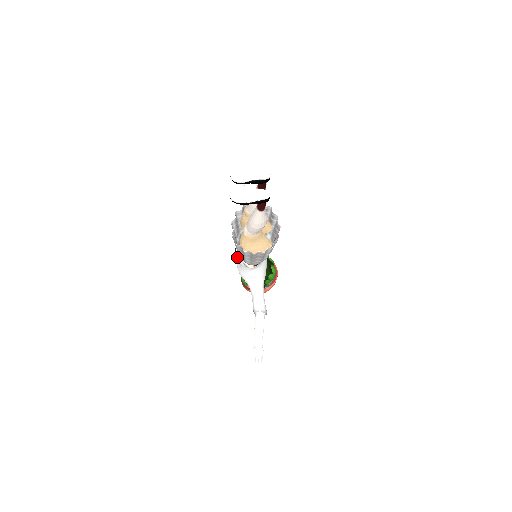
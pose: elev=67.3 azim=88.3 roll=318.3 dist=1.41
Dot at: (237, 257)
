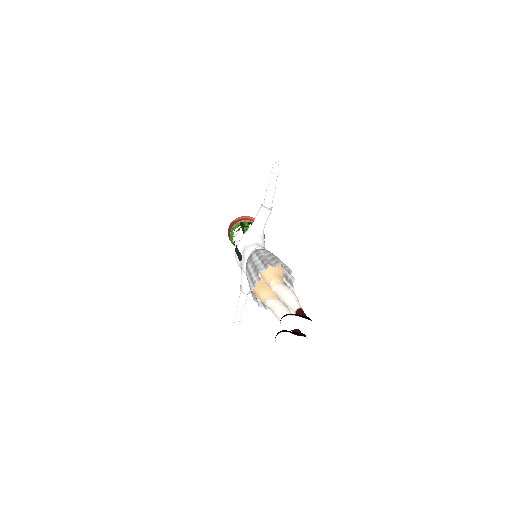
Dot at: (238, 252)
